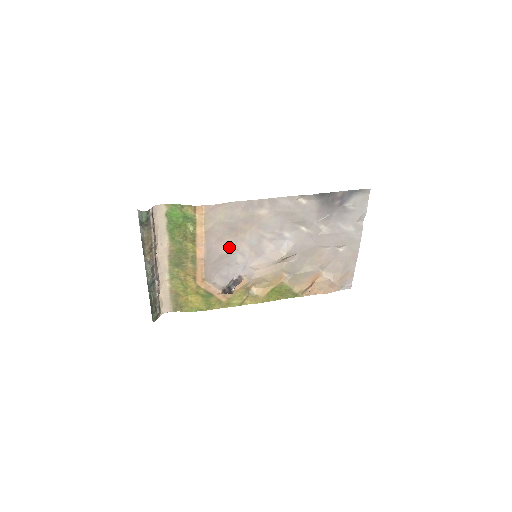
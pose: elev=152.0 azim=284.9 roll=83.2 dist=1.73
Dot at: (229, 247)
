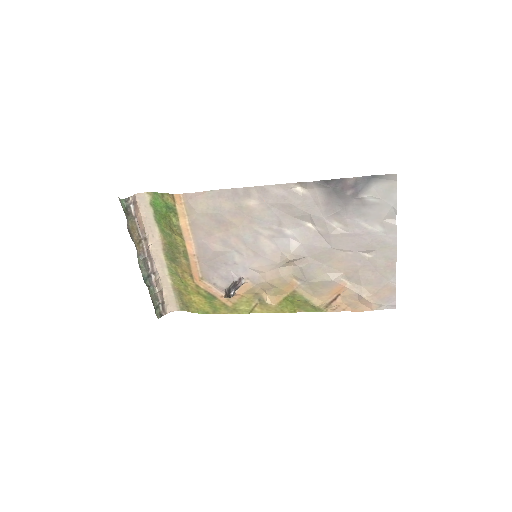
Dot at: (222, 243)
